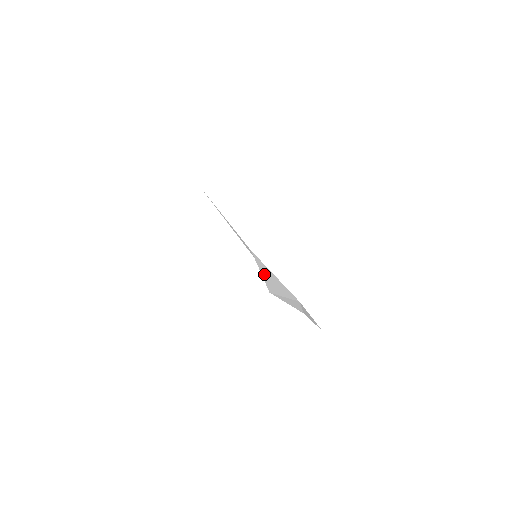
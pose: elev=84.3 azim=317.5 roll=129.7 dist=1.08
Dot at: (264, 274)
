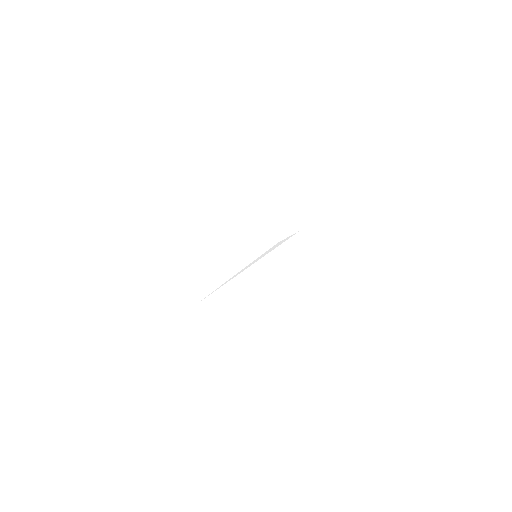
Dot at: occluded
